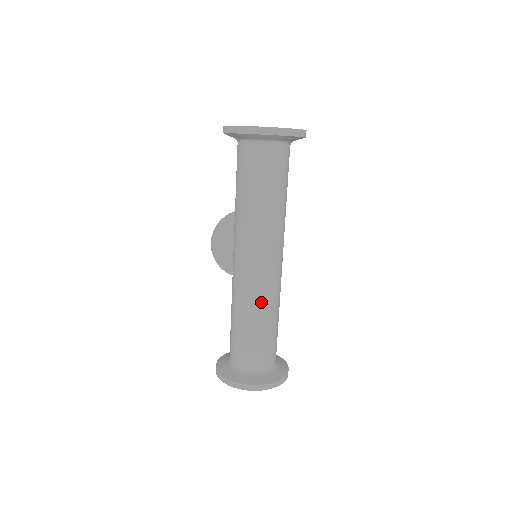
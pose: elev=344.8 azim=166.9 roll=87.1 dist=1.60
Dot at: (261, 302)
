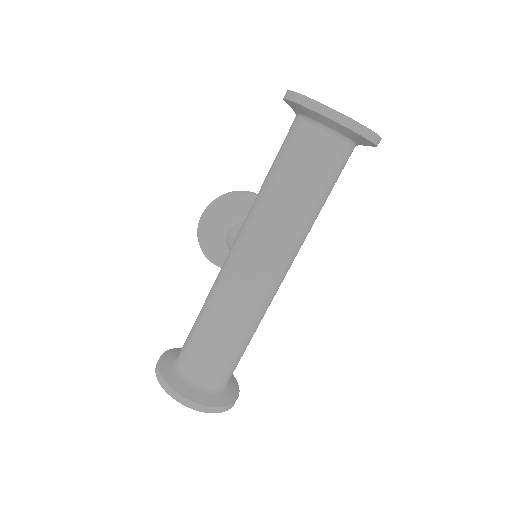
Dot at: (247, 314)
